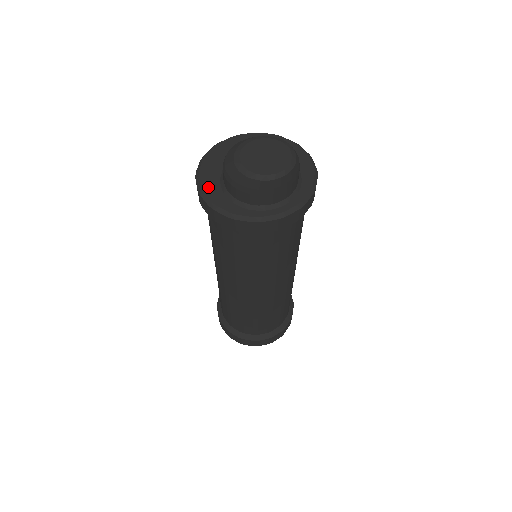
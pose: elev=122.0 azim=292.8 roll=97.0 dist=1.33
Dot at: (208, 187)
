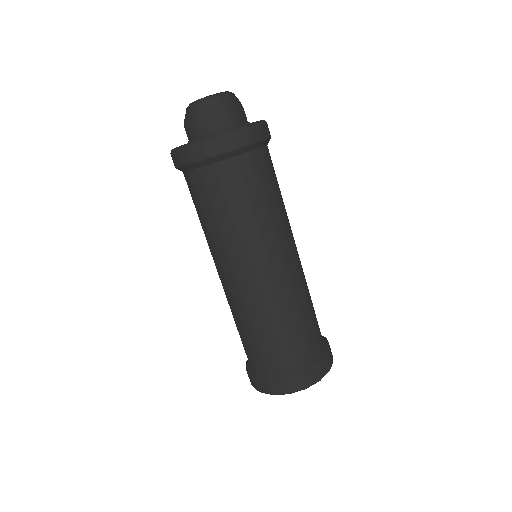
Dot at: occluded
